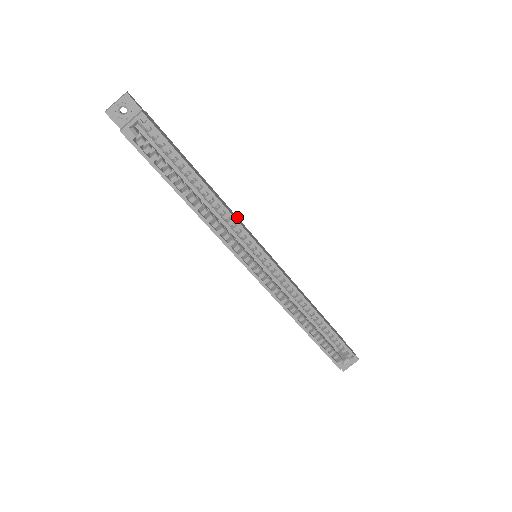
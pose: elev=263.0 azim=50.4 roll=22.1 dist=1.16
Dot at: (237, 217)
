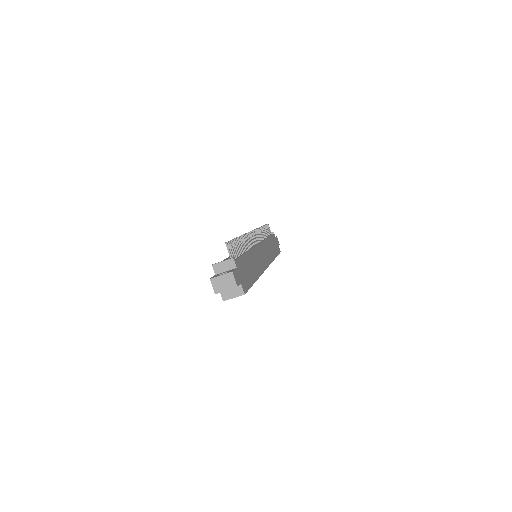
Dot at: (255, 248)
